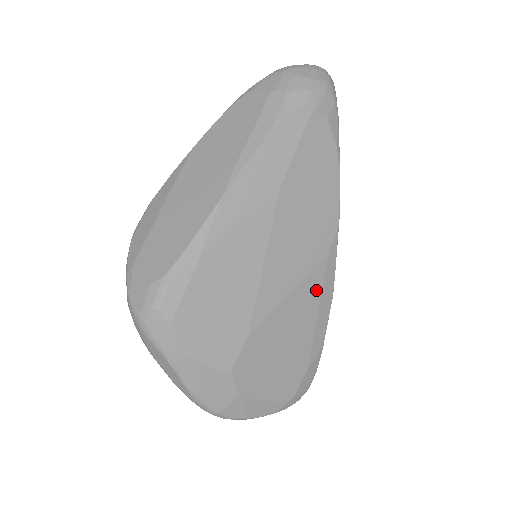
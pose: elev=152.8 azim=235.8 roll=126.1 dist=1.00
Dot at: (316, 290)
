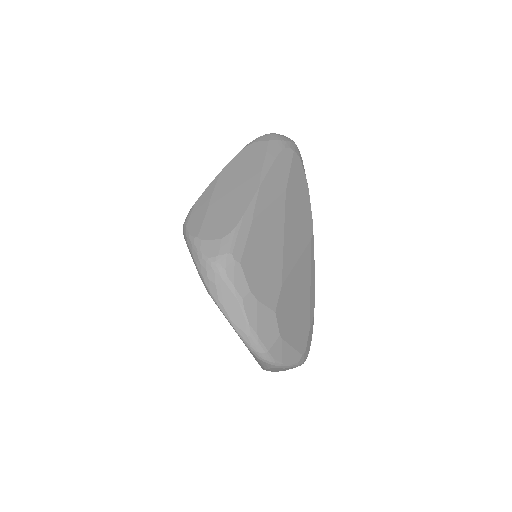
Dot at: (308, 265)
